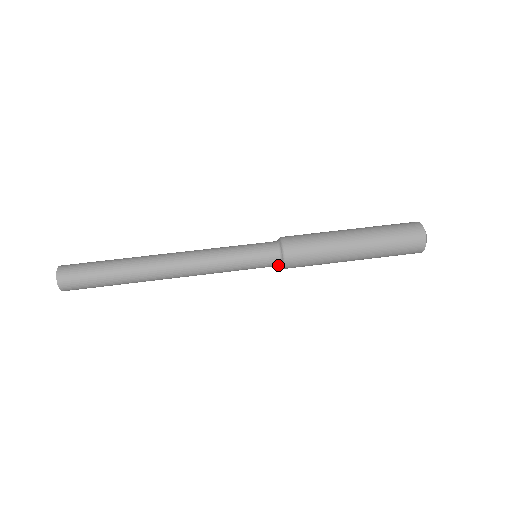
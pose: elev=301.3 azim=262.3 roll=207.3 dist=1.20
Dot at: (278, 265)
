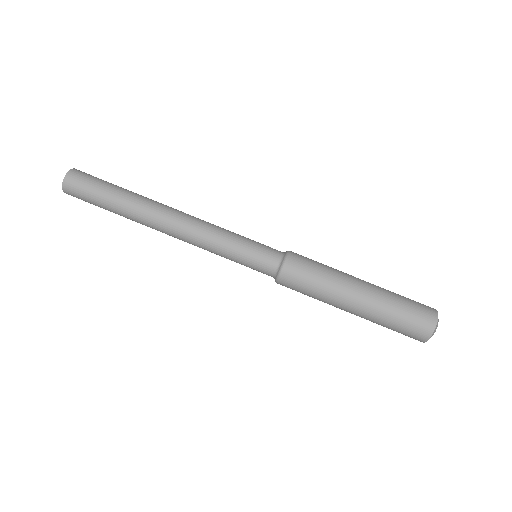
Dot at: occluded
